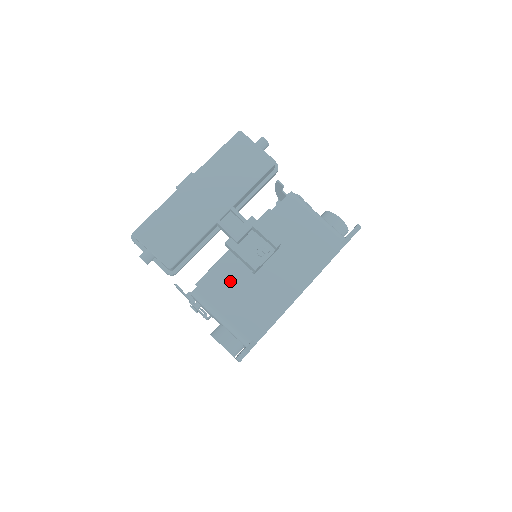
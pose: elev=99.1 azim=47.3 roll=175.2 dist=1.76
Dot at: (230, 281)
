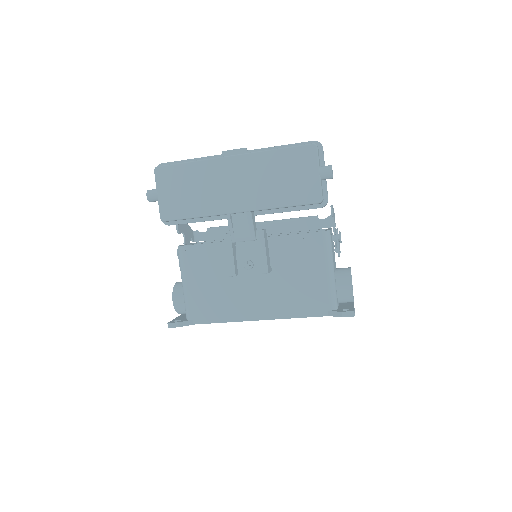
Dot at: (212, 262)
